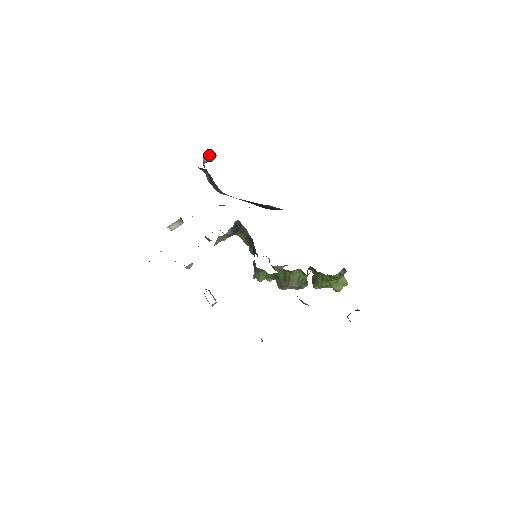
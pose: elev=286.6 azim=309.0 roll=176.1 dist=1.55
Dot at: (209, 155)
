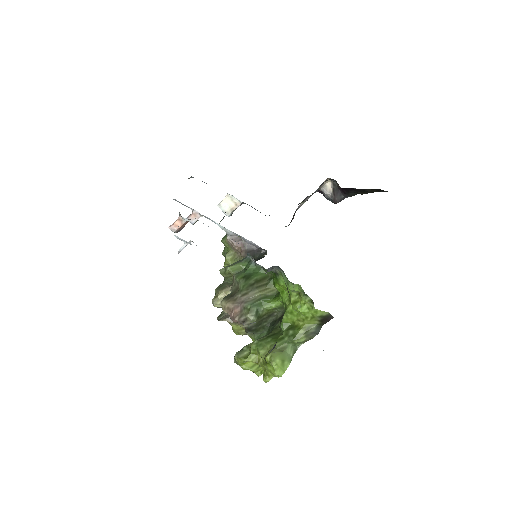
Dot at: (330, 189)
